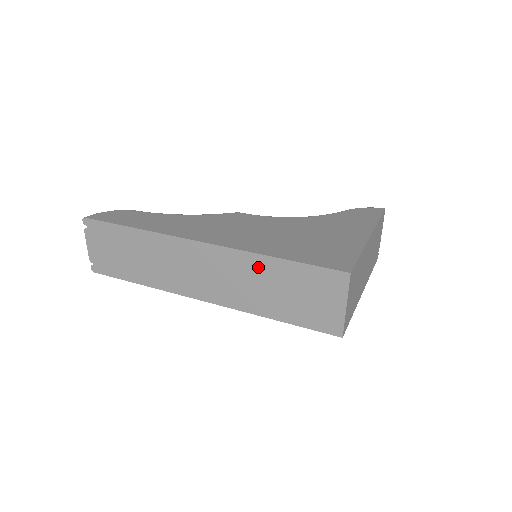
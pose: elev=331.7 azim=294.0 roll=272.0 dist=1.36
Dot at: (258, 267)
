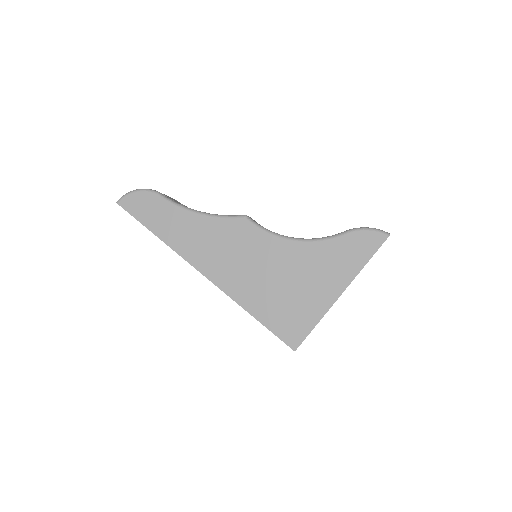
Dot at: occluded
